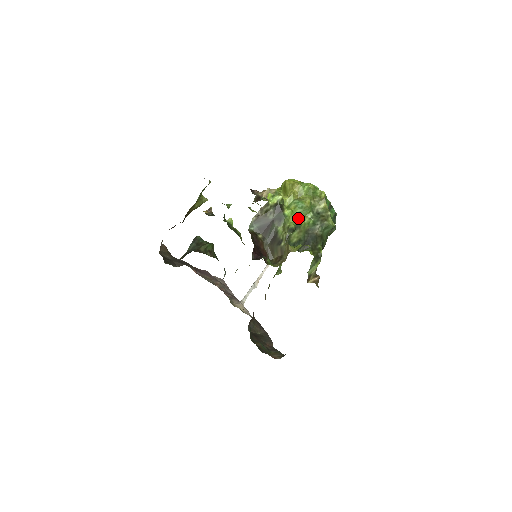
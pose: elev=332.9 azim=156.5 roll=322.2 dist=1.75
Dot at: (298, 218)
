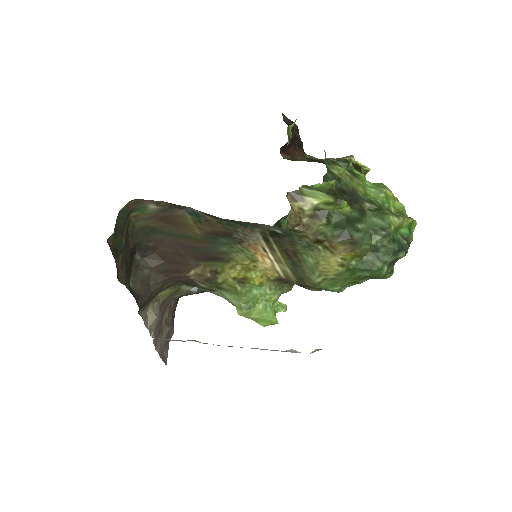
Dot at: (363, 180)
